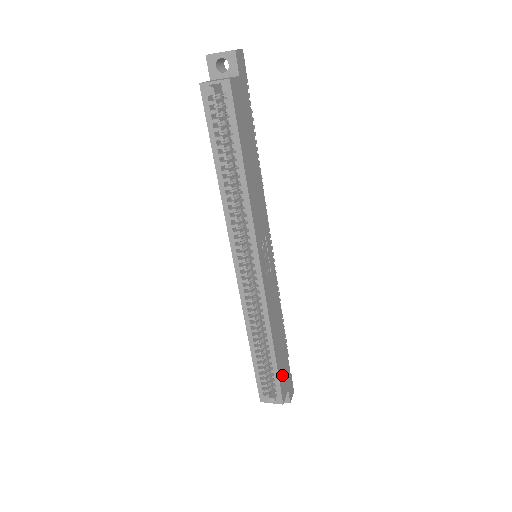
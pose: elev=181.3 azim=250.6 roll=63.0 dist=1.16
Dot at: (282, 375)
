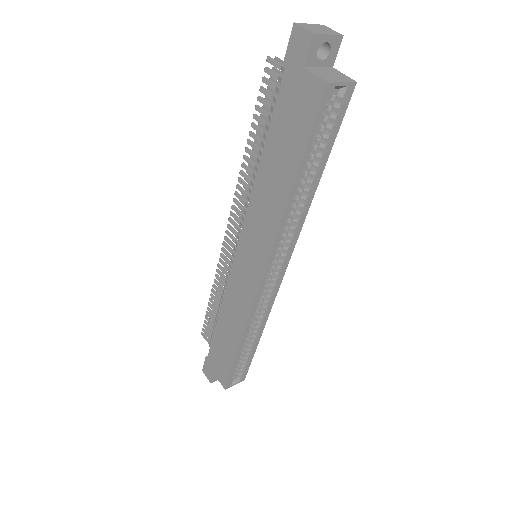
Dot at: occluded
